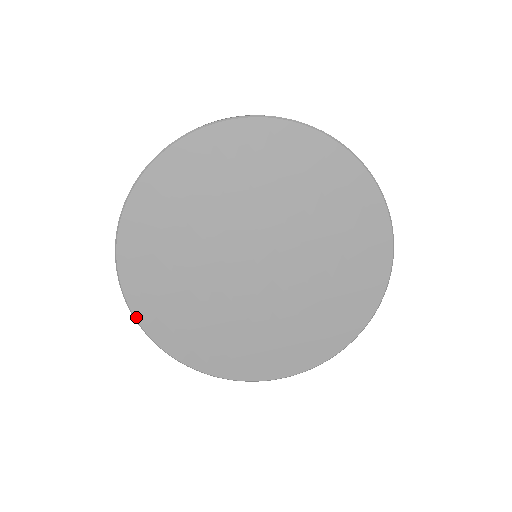
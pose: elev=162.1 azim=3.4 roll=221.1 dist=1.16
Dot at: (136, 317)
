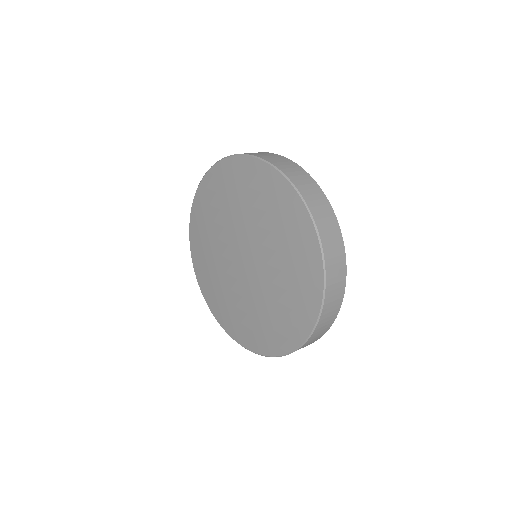
Dot at: (191, 248)
